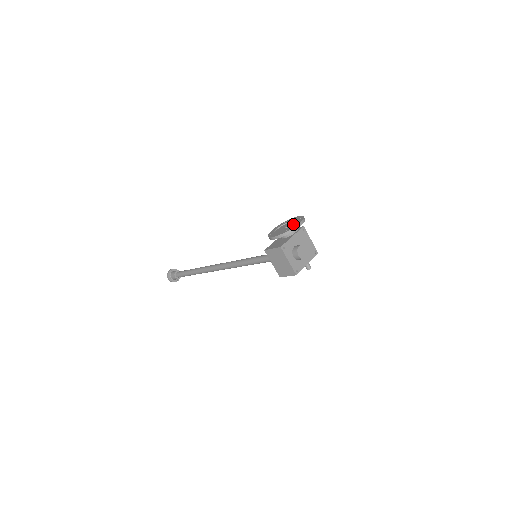
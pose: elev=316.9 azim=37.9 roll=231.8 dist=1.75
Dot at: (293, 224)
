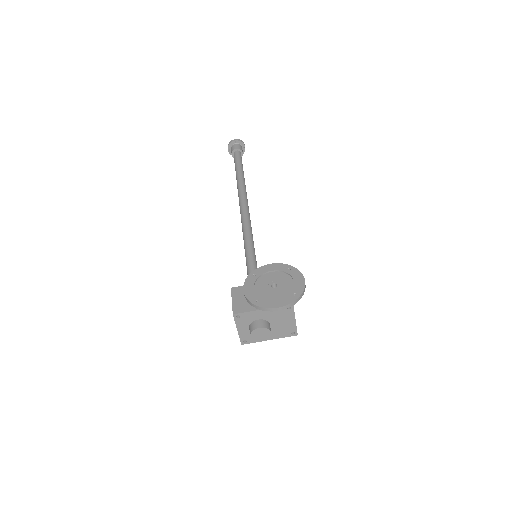
Dot at: (279, 294)
